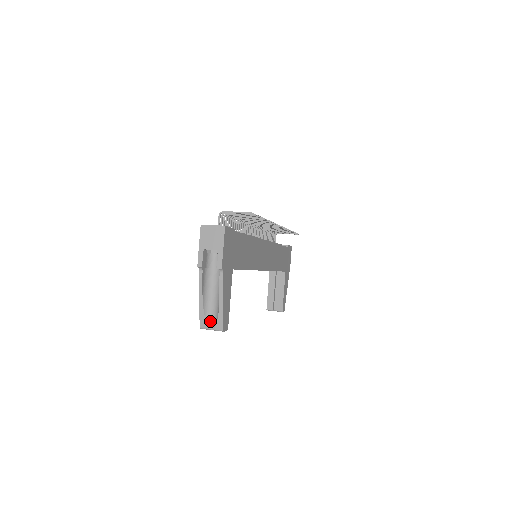
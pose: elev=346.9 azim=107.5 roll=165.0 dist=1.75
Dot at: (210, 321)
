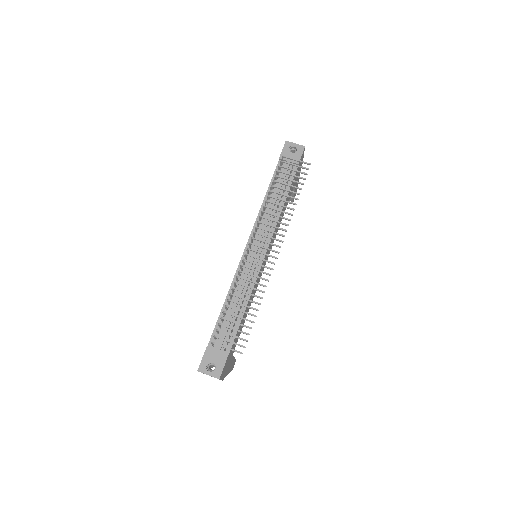
Dot at: occluded
